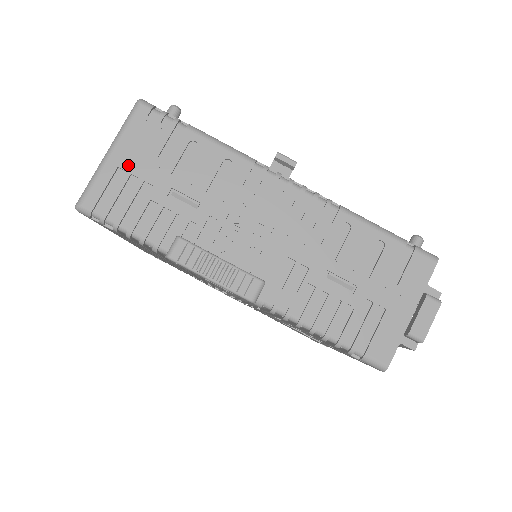
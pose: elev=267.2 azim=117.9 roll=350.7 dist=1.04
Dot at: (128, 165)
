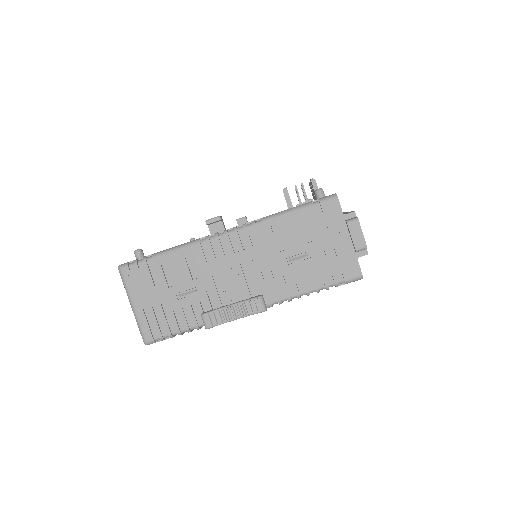
Dot at: (146, 303)
